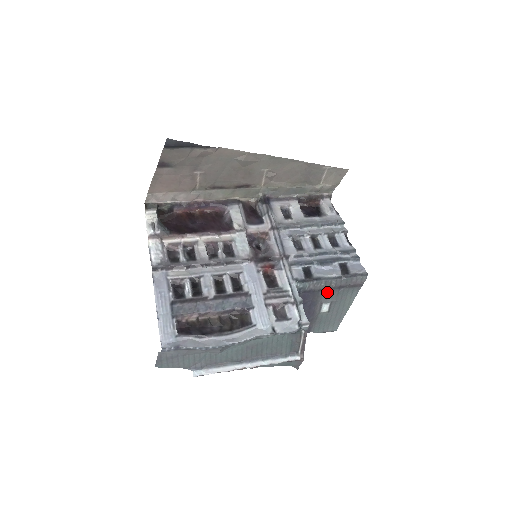
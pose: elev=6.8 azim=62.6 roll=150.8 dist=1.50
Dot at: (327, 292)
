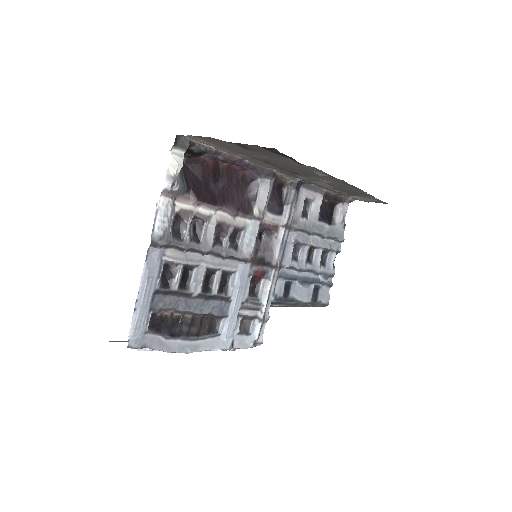
Dot at: (288, 304)
